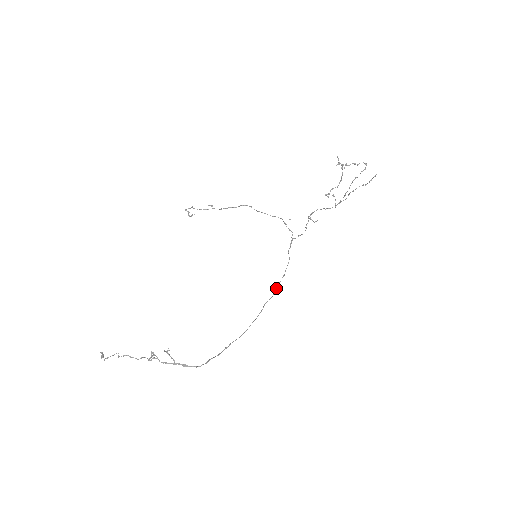
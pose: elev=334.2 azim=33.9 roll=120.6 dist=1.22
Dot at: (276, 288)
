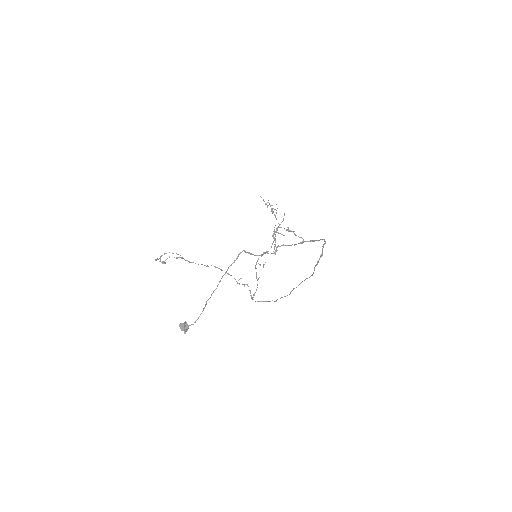
Dot at: (284, 296)
